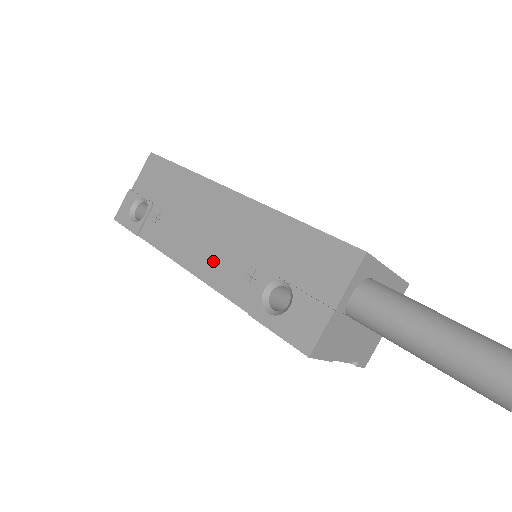
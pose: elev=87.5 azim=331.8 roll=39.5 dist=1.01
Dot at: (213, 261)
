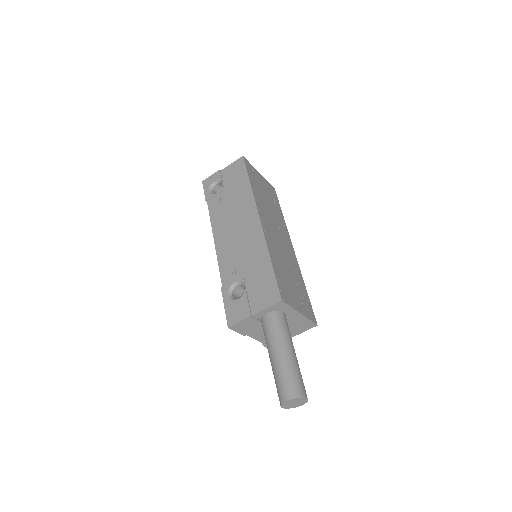
Dot at: (226, 248)
